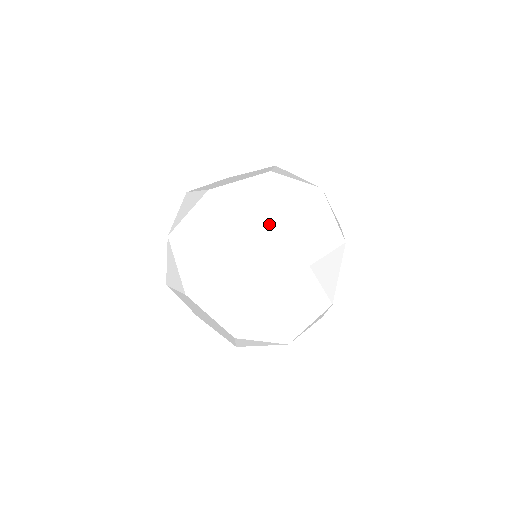
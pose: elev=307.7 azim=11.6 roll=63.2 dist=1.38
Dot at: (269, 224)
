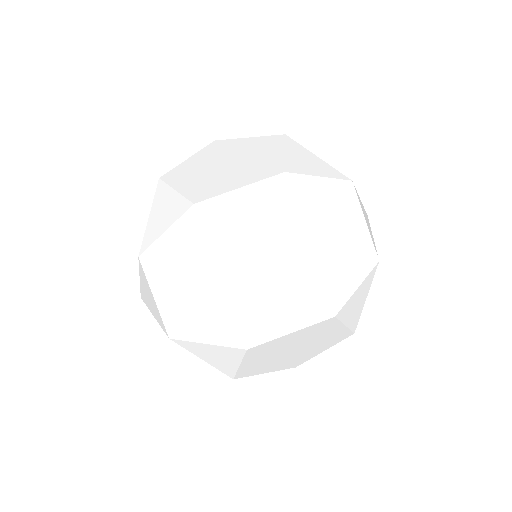
Dot at: occluded
